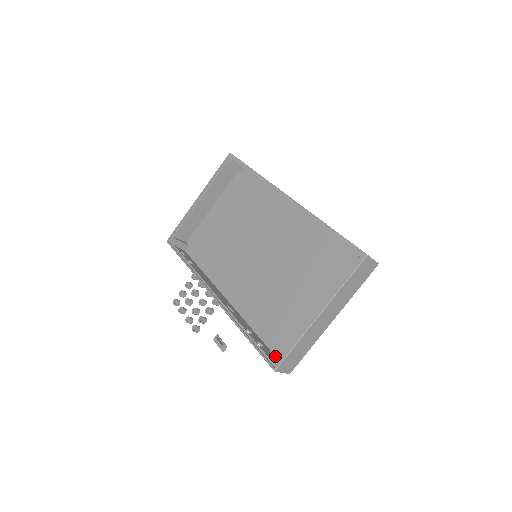
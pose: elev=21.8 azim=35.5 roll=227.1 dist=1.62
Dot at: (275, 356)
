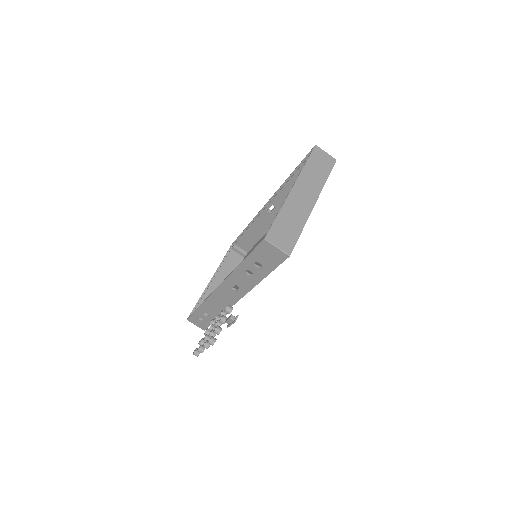
Dot at: occluded
